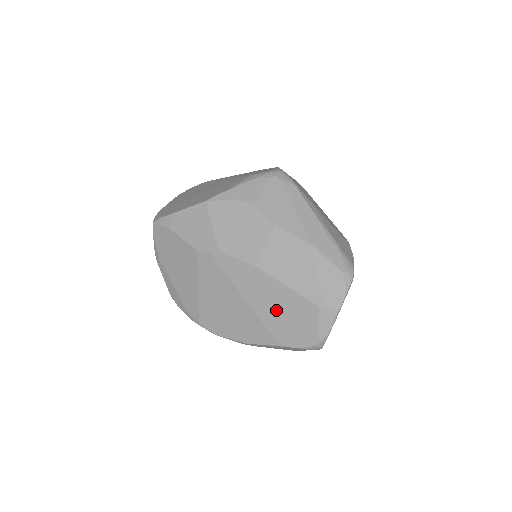
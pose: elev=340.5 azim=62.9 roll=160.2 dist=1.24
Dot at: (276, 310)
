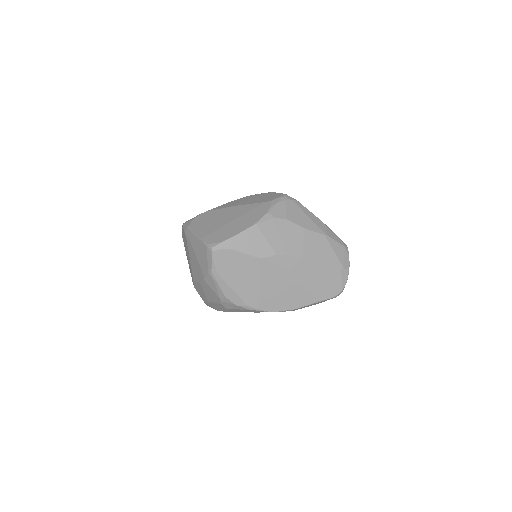
Dot at: (316, 280)
